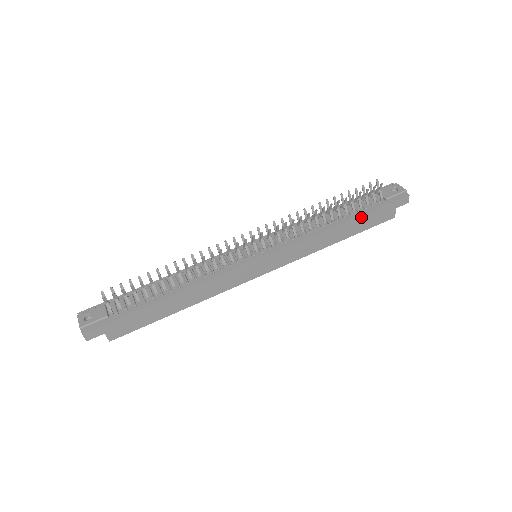
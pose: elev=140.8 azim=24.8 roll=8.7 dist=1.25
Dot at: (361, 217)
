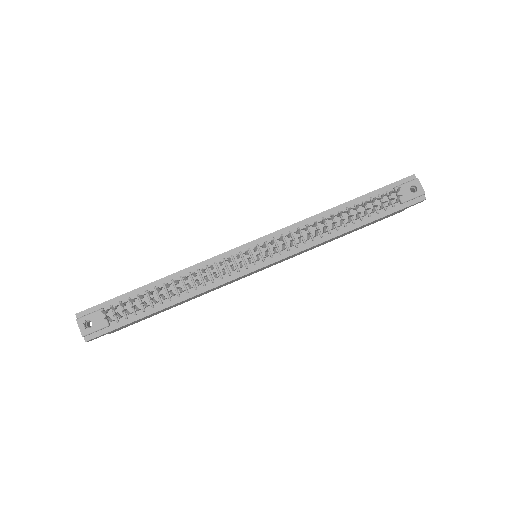
Dot at: (370, 222)
